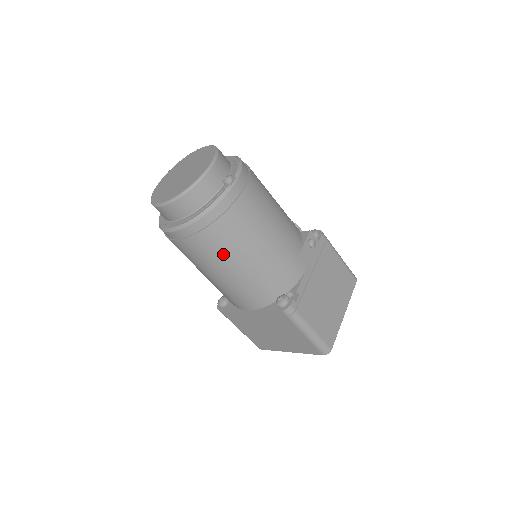
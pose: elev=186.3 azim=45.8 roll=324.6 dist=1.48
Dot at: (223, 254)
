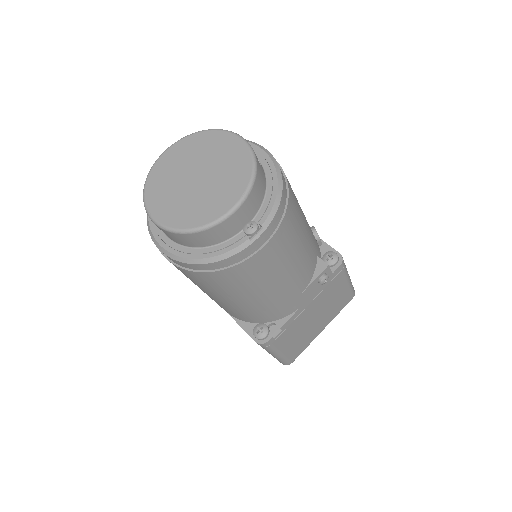
Dot at: (212, 289)
